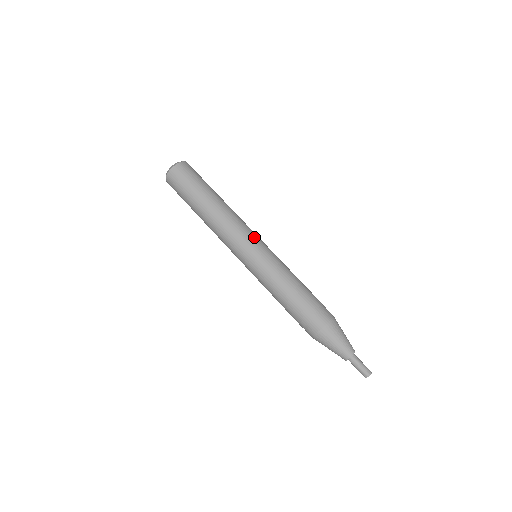
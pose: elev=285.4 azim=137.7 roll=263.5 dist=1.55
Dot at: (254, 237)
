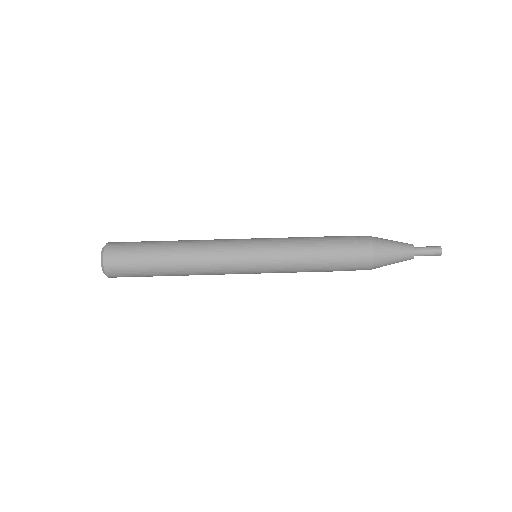
Dot at: (240, 249)
